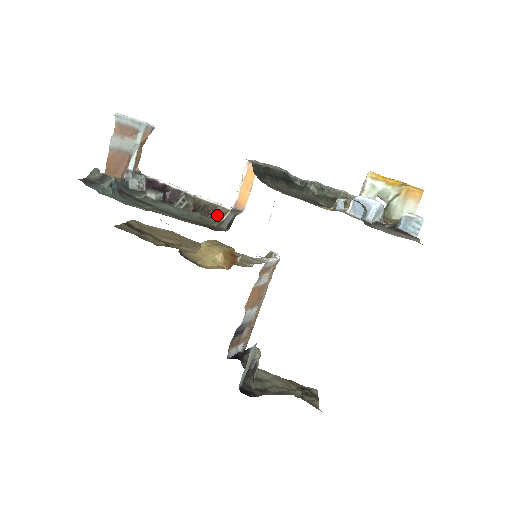
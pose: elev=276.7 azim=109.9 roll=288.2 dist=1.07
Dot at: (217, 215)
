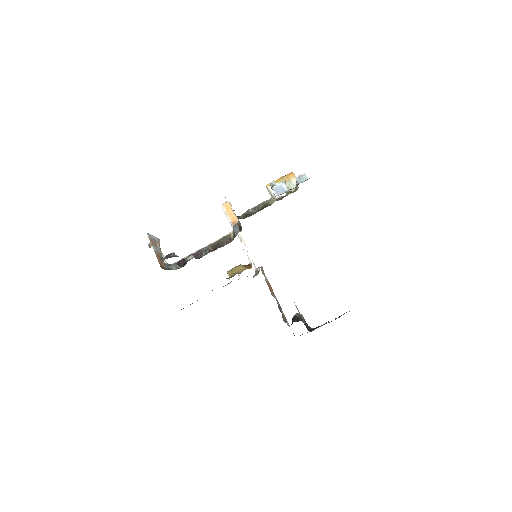
Dot at: (227, 240)
